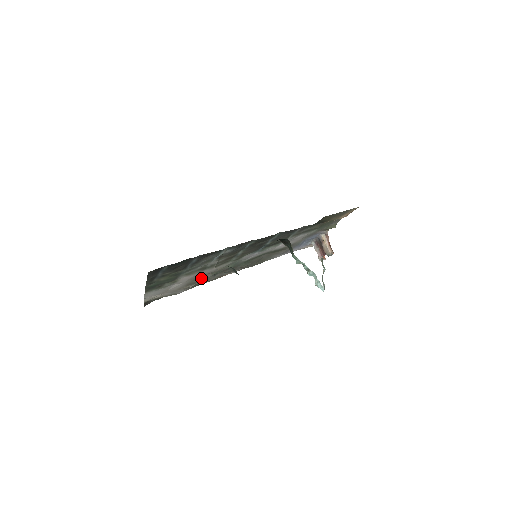
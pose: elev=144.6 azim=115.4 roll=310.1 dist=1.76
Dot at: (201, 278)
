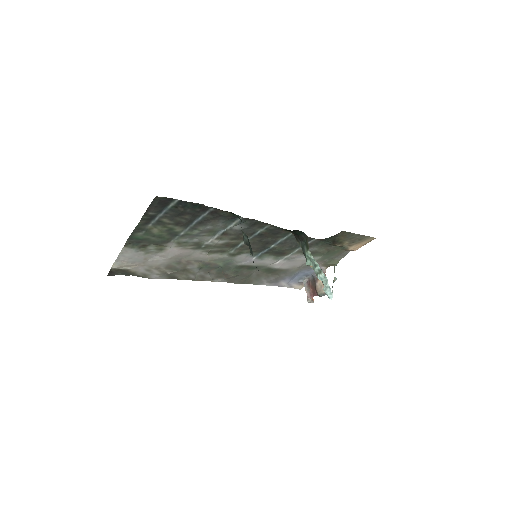
Dot at: (185, 265)
